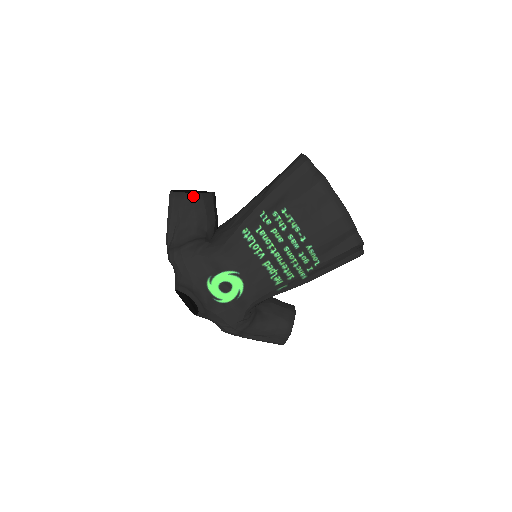
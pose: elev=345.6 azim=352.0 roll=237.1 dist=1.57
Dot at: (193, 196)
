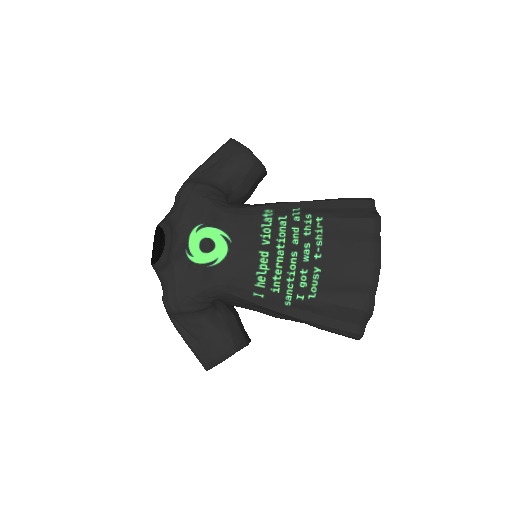
Dot at: (247, 152)
